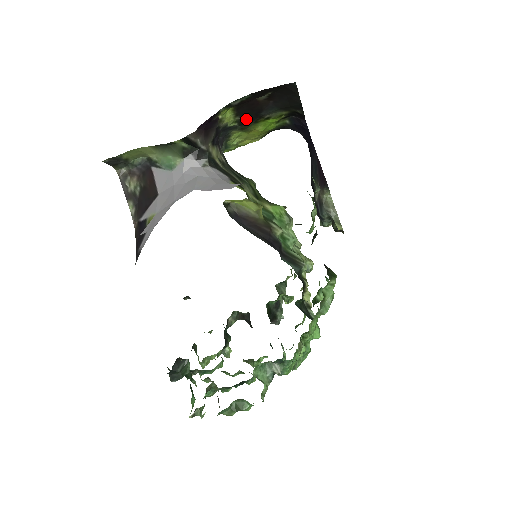
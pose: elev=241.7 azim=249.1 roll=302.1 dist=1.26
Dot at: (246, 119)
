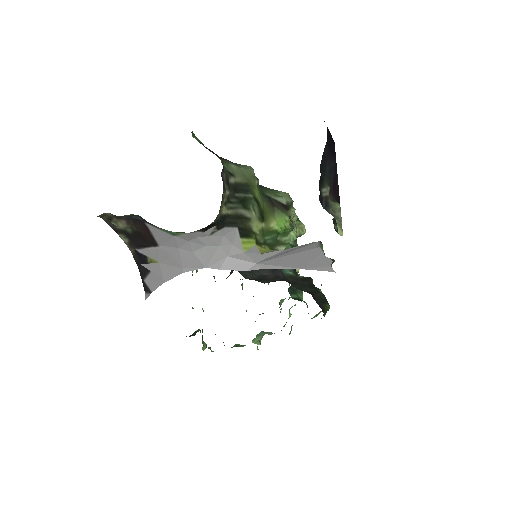
Dot at: occluded
